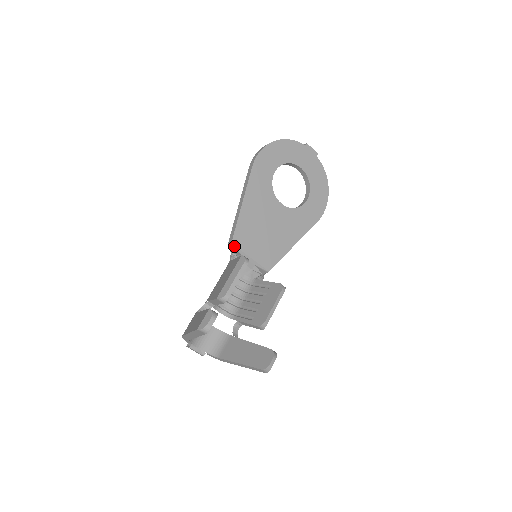
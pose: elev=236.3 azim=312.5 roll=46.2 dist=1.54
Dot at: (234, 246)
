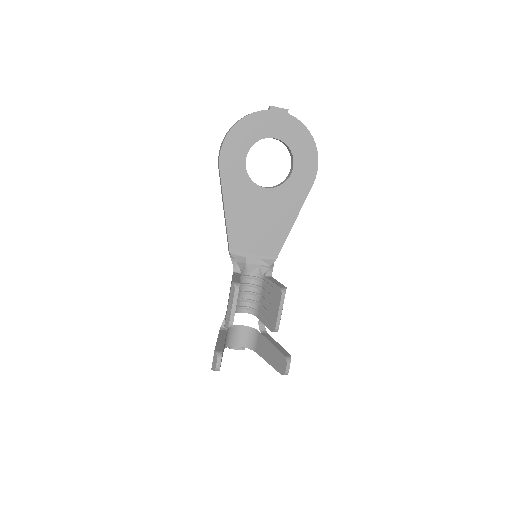
Dot at: (233, 253)
